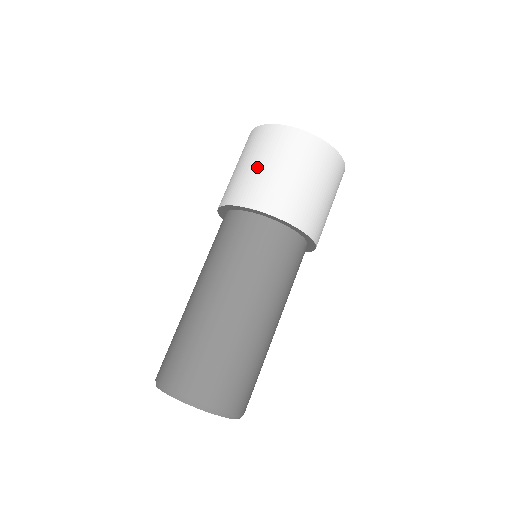
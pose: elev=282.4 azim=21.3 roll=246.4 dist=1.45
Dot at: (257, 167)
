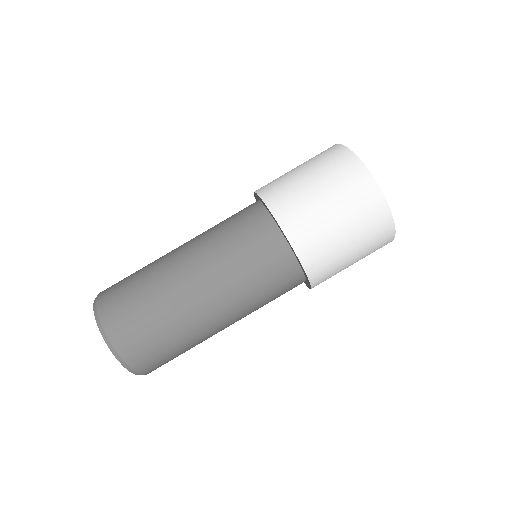
Dot at: (292, 169)
